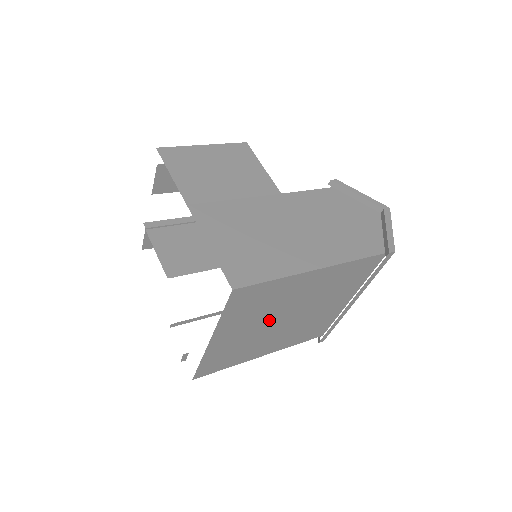
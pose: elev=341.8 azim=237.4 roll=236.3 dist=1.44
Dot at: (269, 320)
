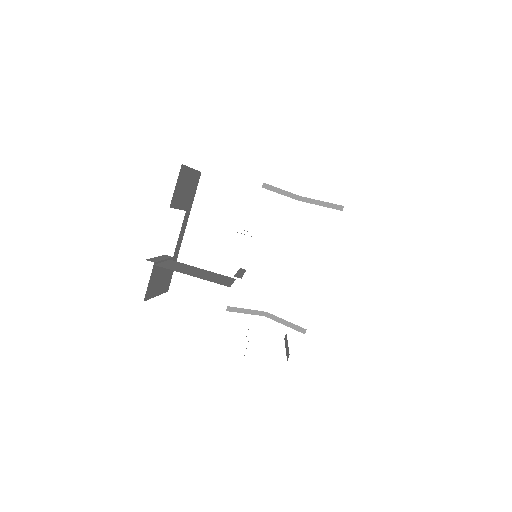
Dot at: occluded
